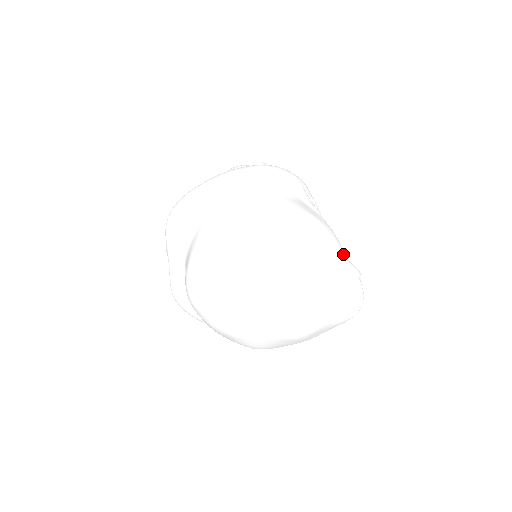
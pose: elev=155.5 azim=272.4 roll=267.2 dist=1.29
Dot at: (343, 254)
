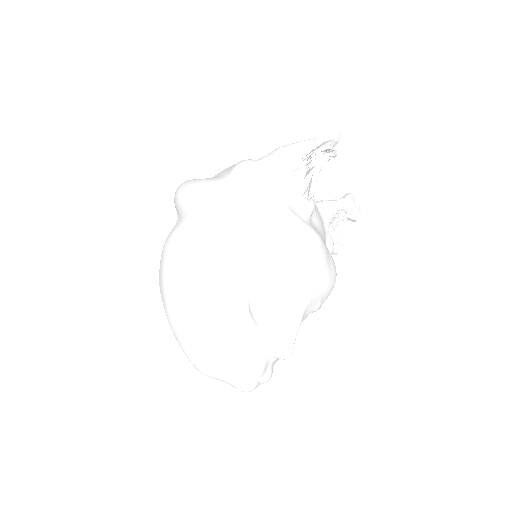
Dot at: (237, 349)
